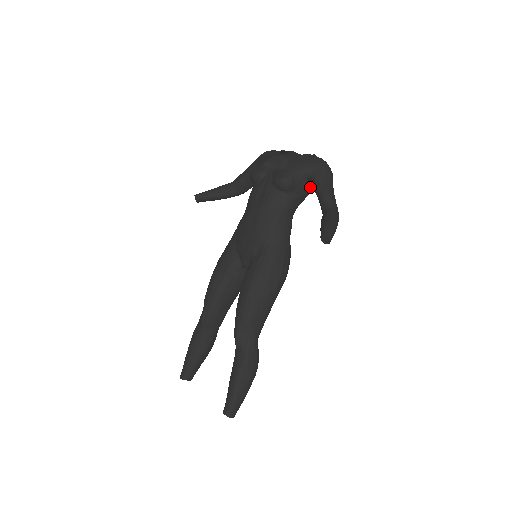
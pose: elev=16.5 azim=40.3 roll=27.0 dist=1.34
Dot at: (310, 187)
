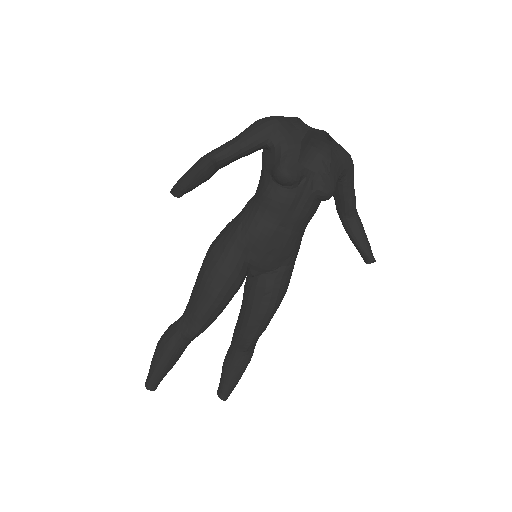
Dot at: occluded
